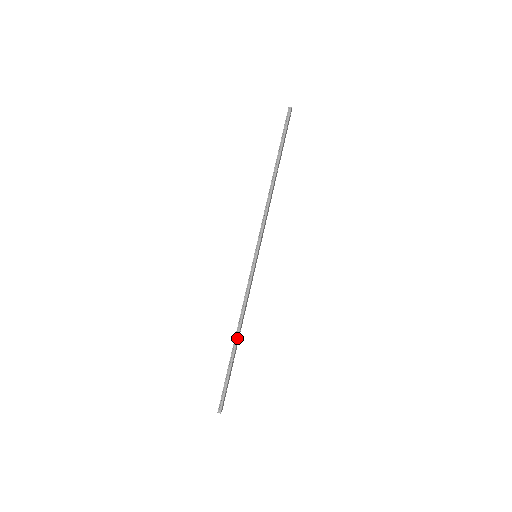
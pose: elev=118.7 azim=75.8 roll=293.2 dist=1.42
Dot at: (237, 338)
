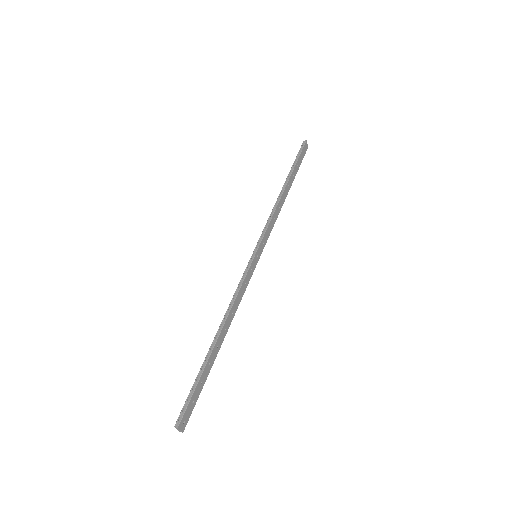
Dot at: (218, 335)
